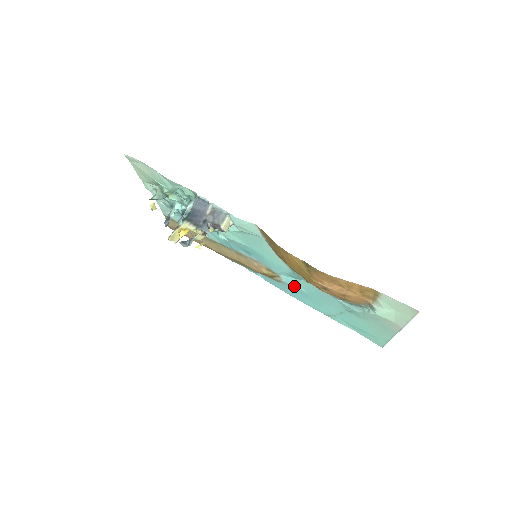
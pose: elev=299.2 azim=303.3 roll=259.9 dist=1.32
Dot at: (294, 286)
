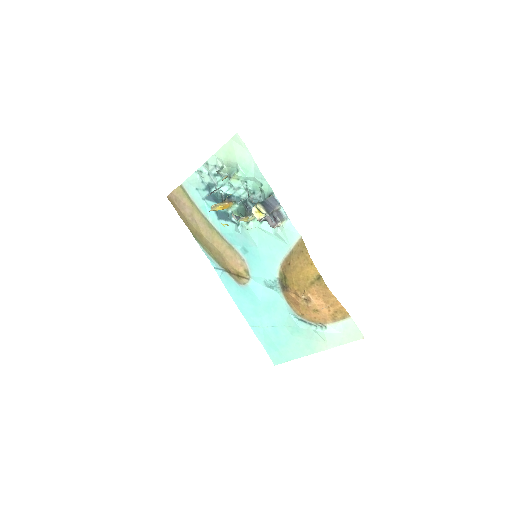
Dot at: (254, 292)
